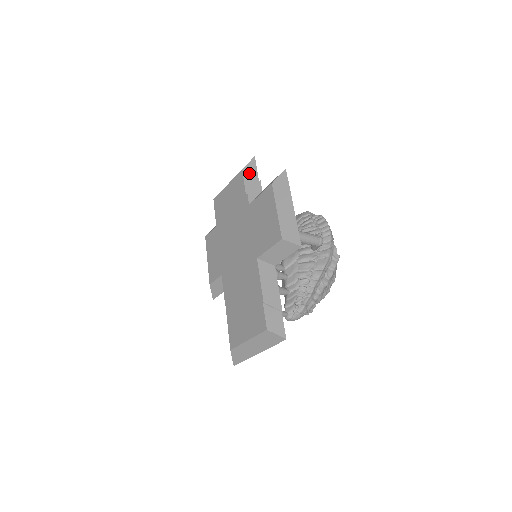
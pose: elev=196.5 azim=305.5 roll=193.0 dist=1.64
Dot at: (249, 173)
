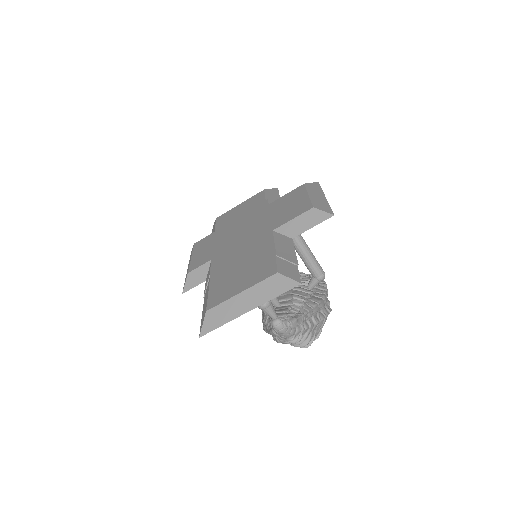
Dot at: (271, 192)
